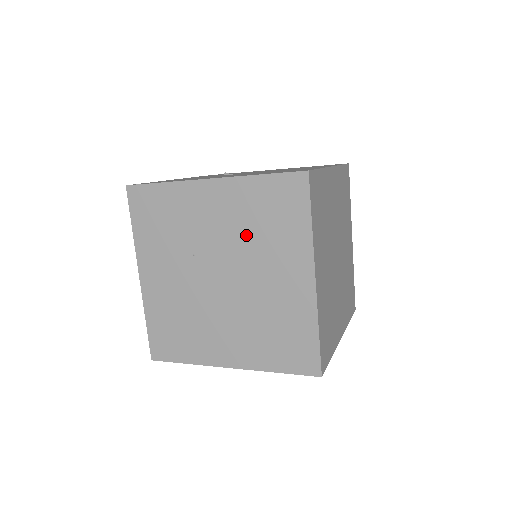
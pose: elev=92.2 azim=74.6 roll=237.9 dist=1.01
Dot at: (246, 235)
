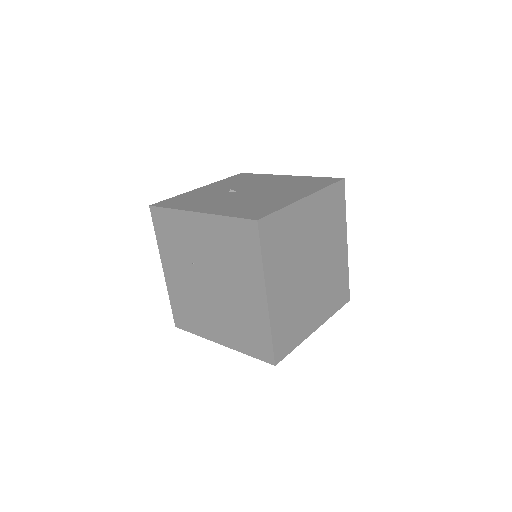
Dot at: (222, 257)
